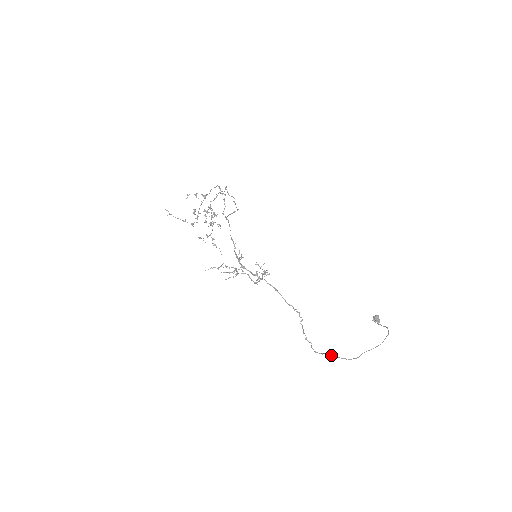
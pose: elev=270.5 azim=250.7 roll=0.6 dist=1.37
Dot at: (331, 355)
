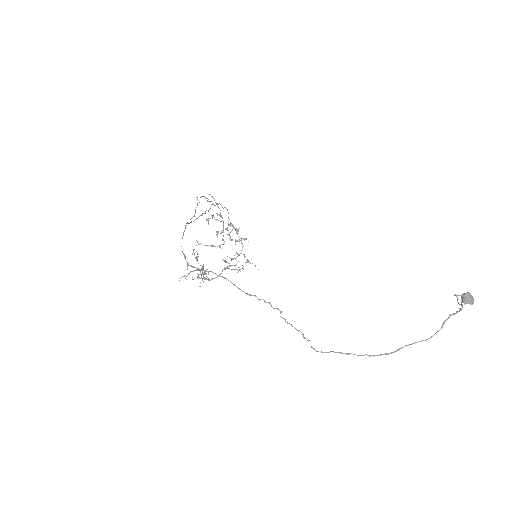
Dot at: (340, 353)
